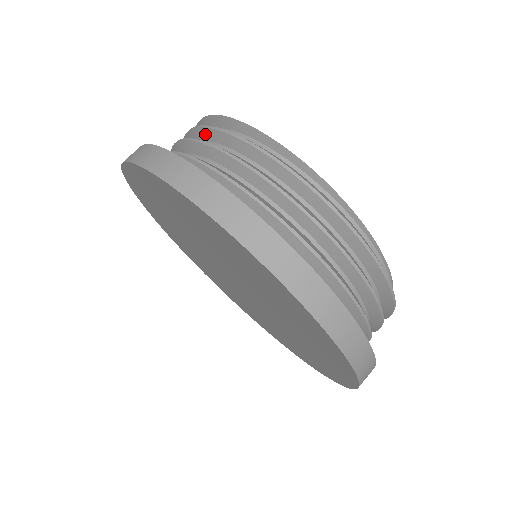
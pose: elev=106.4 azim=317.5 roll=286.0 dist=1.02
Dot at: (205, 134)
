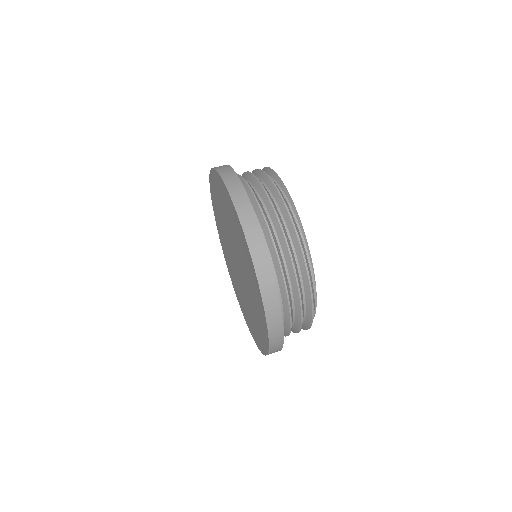
Dot at: (255, 173)
